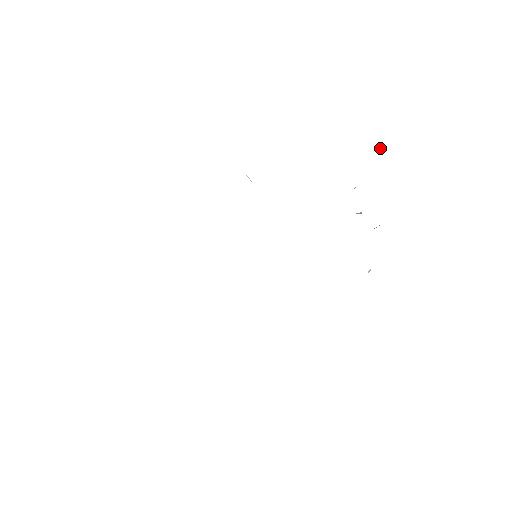
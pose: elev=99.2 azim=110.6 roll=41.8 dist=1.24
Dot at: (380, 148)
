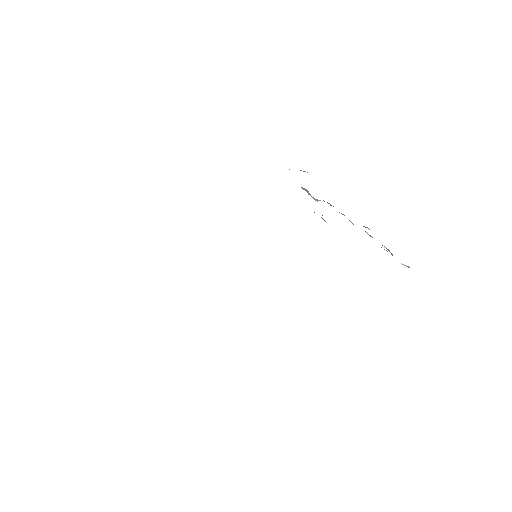
Dot at: occluded
